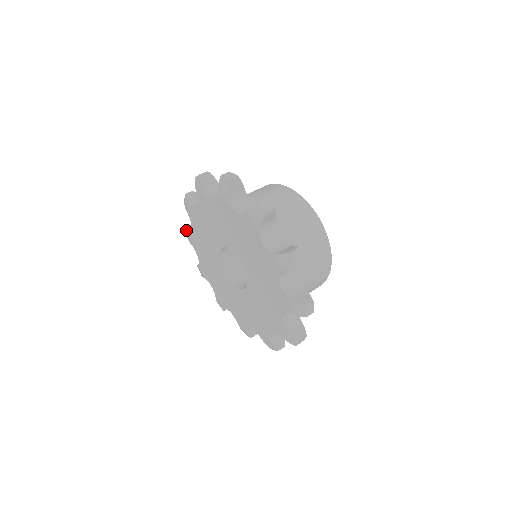
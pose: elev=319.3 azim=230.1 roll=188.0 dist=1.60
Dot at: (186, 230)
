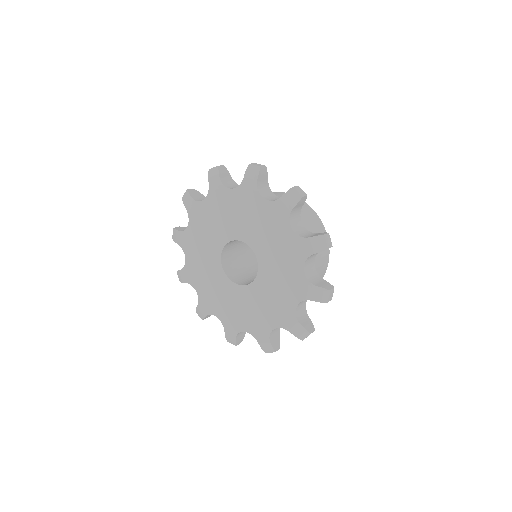
Dot at: (189, 194)
